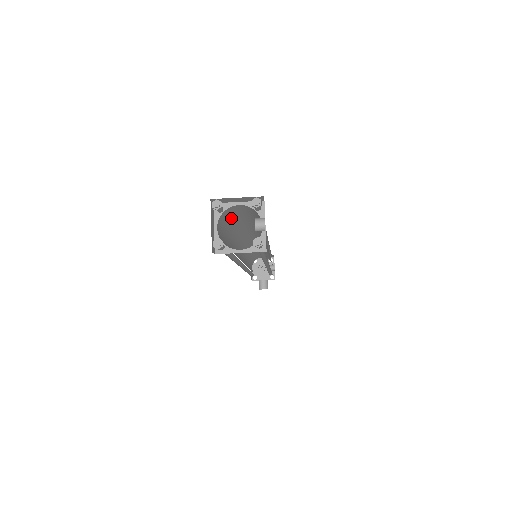
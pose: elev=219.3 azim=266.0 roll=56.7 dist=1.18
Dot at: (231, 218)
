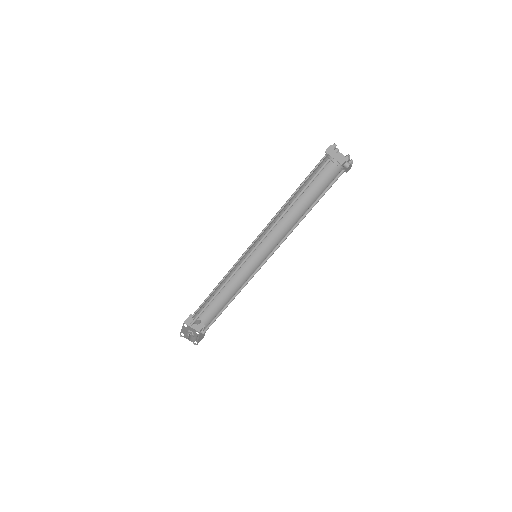
Dot at: occluded
